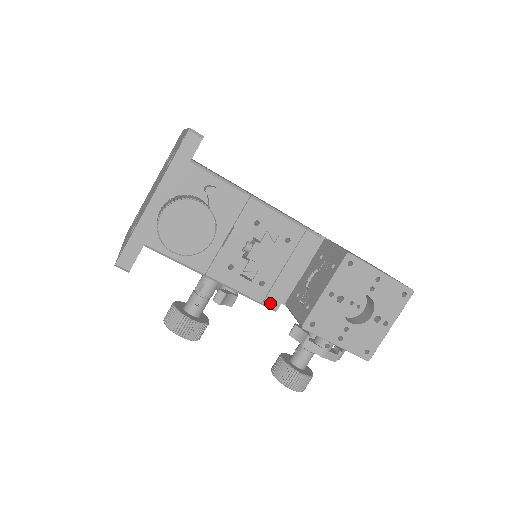
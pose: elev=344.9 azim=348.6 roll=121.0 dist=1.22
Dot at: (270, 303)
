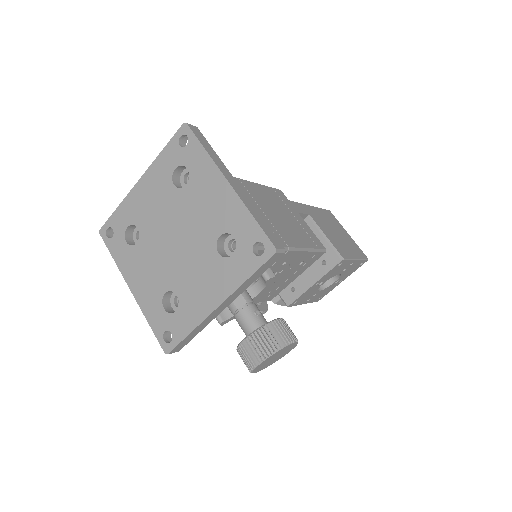
Dot at: (268, 299)
